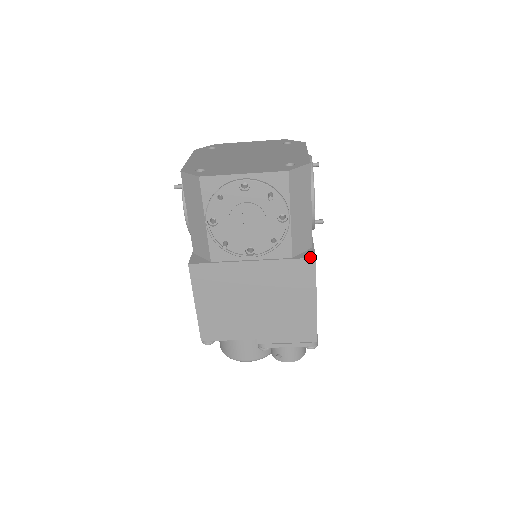
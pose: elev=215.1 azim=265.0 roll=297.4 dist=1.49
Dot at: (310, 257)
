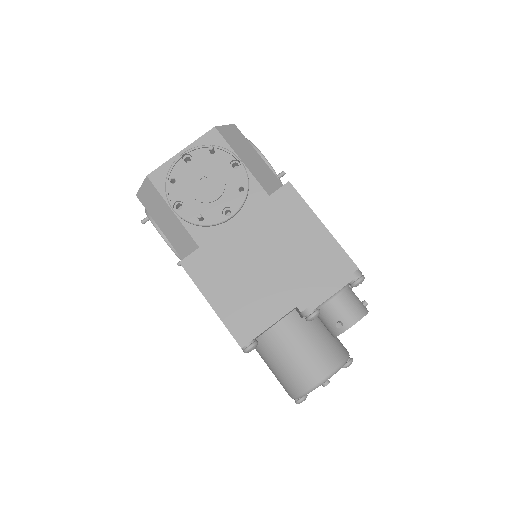
Dot at: (284, 185)
